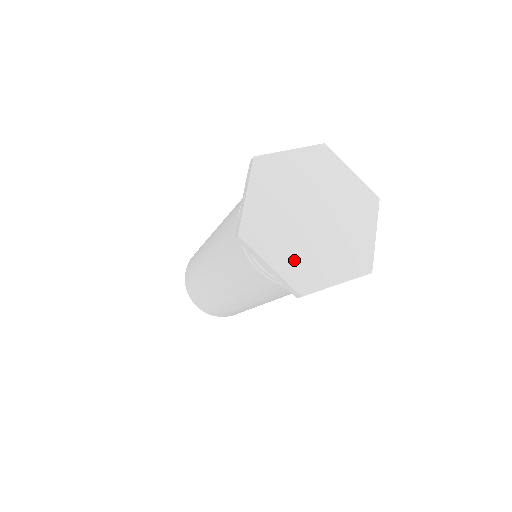
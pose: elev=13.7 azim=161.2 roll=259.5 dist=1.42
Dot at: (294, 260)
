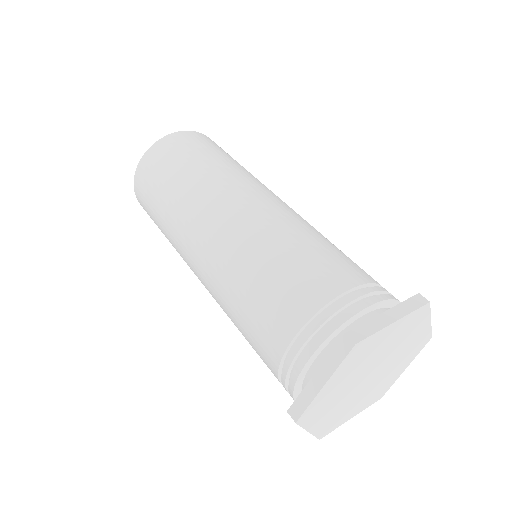
Dot at: (367, 400)
